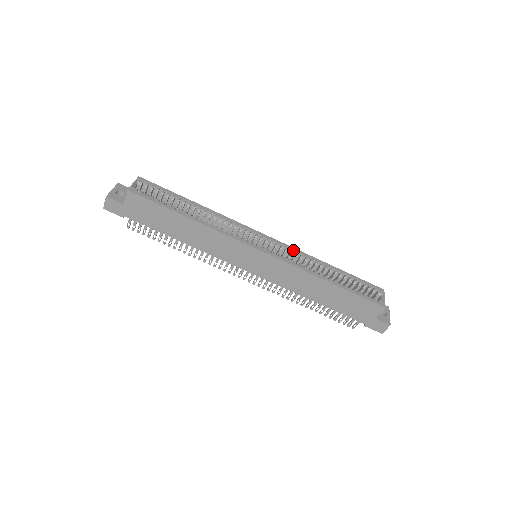
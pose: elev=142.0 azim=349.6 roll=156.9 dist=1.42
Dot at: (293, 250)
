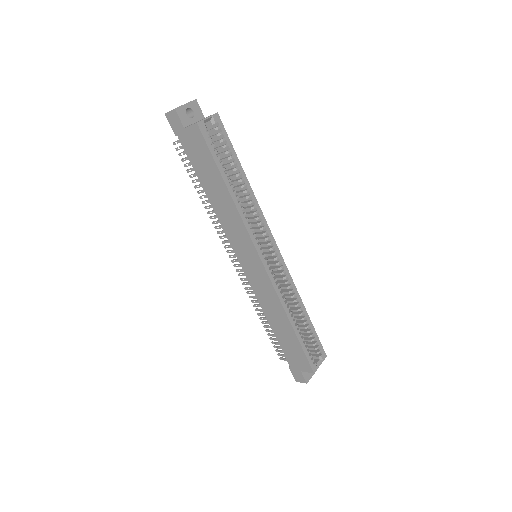
Dot at: (288, 276)
